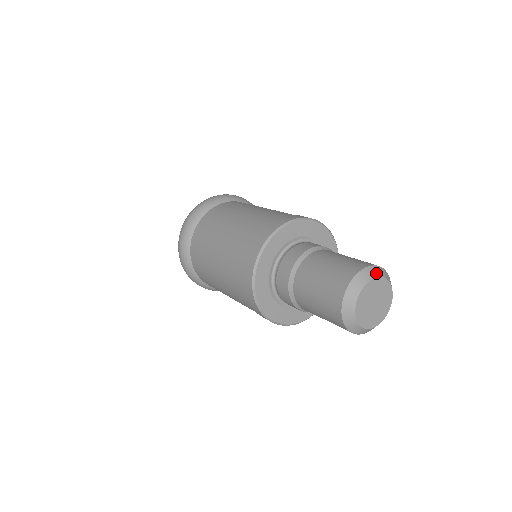
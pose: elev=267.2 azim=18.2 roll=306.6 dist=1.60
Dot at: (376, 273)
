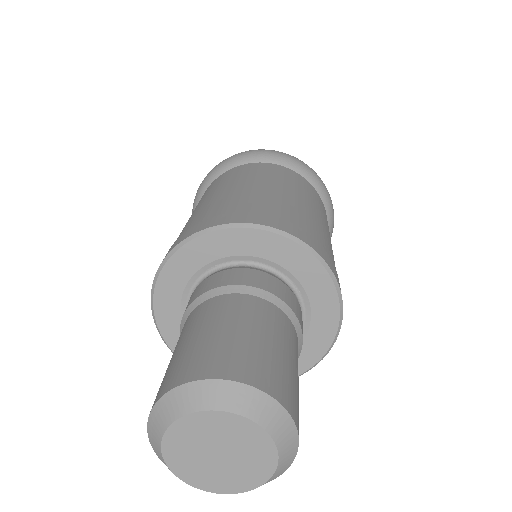
Dot at: (276, 427)
